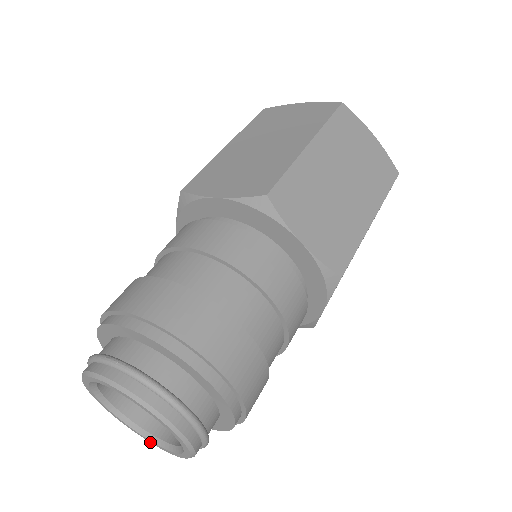
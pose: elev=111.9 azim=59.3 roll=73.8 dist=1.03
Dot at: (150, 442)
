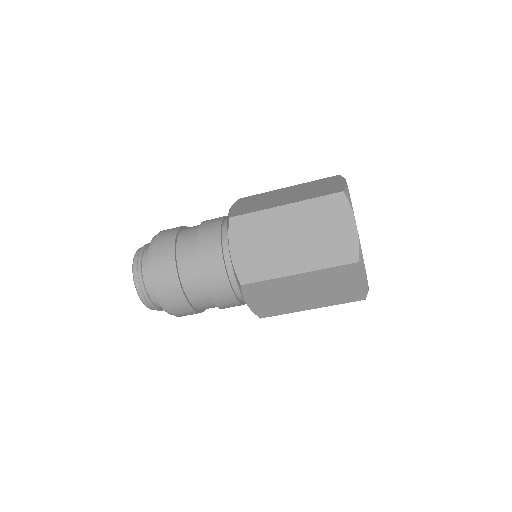
Dot at: occluded
